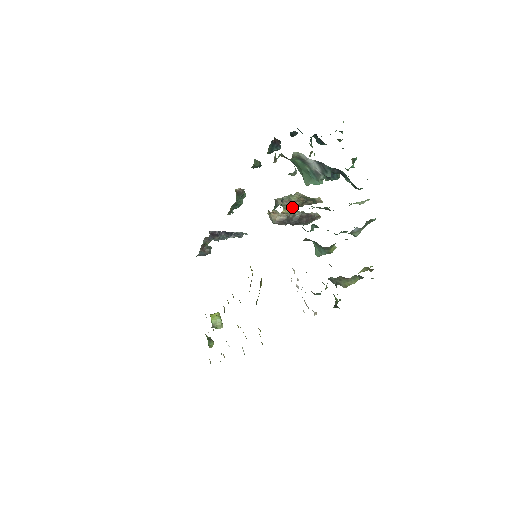
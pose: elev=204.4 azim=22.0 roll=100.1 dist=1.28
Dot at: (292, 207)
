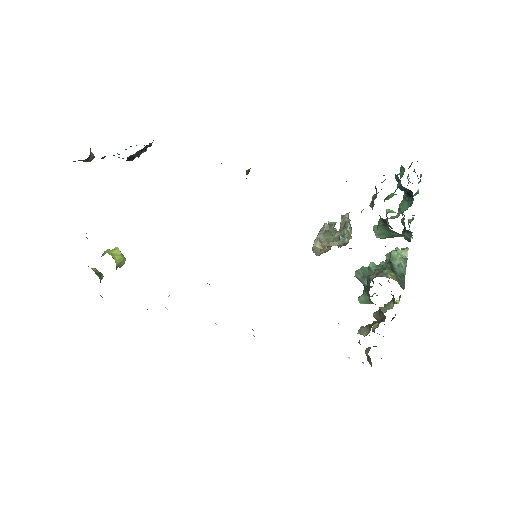
Dot at: occluded
